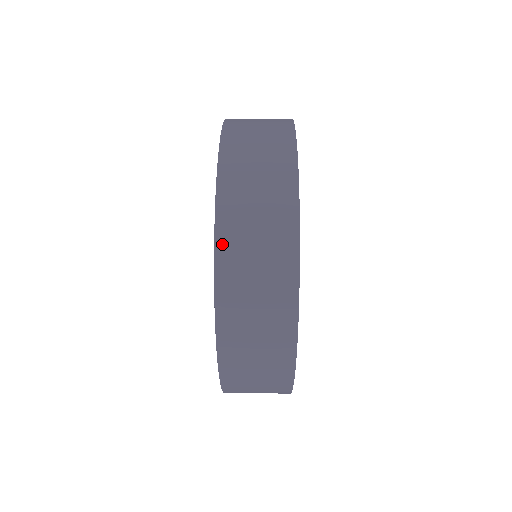
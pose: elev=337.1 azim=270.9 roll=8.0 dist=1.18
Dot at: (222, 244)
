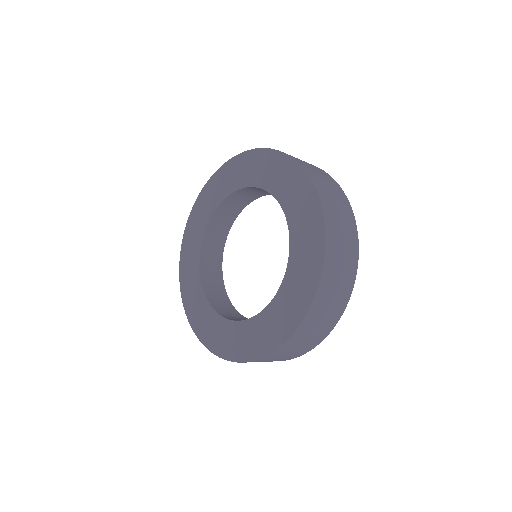
Dot at: occluded
